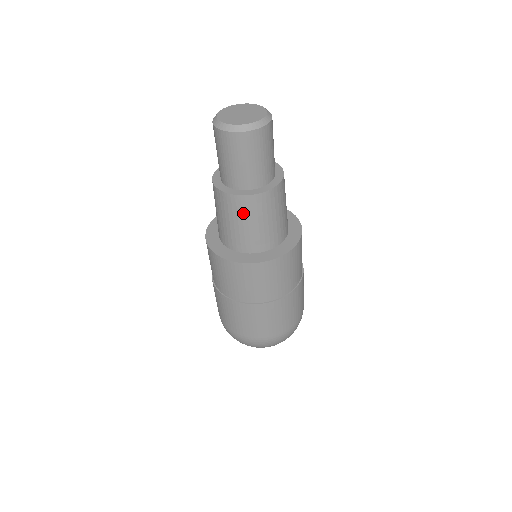
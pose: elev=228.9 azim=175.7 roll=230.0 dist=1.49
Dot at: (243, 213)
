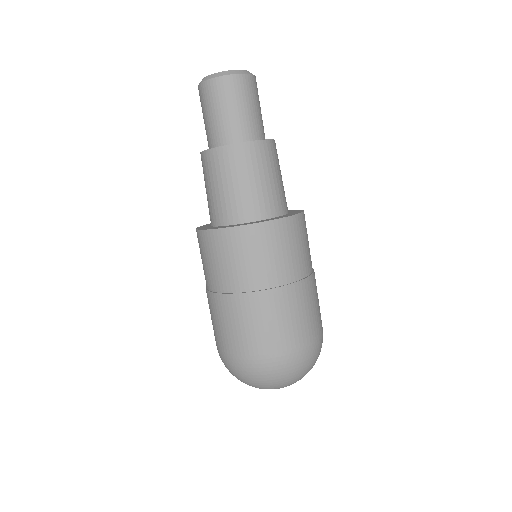
Dot at: (217, 171)
